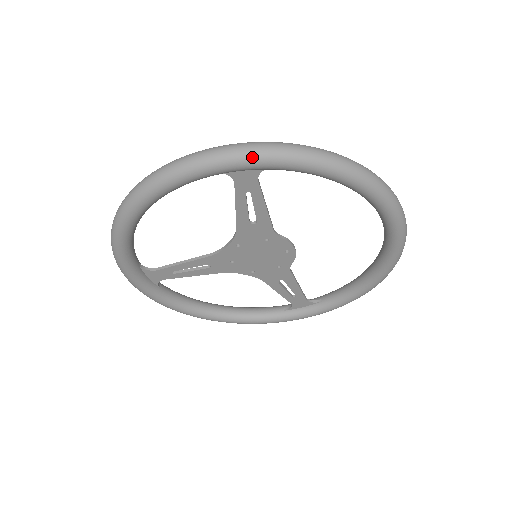
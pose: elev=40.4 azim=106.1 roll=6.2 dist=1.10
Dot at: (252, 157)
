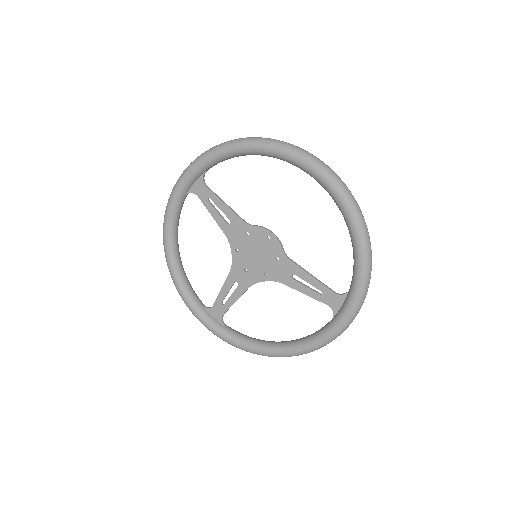
Dot at: (187, 169)
